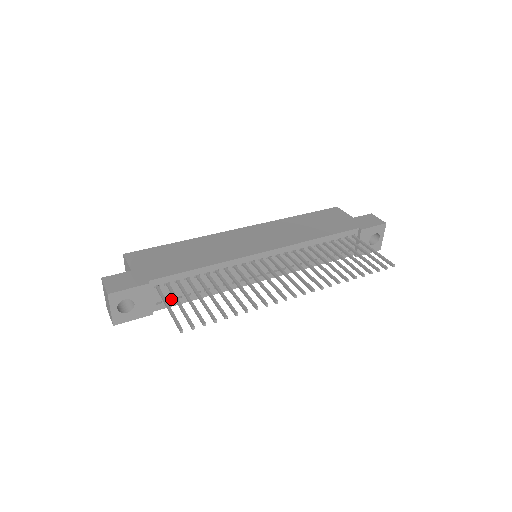
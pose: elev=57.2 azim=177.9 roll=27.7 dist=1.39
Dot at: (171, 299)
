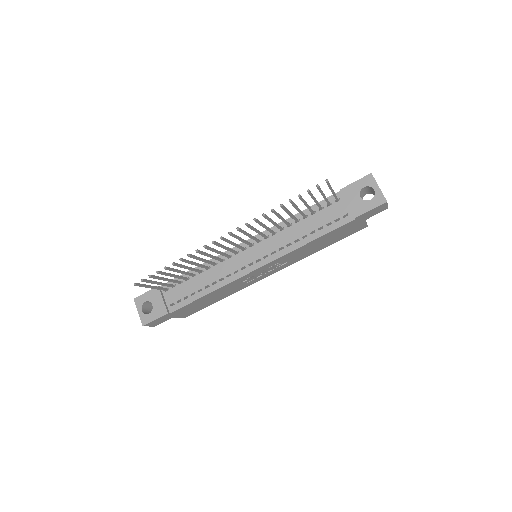
Dot at: (182, 300)
